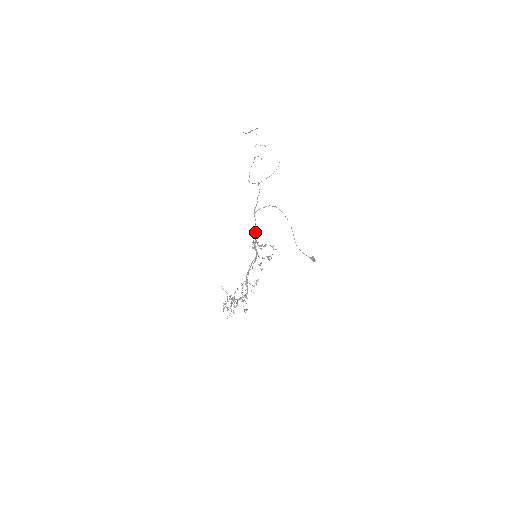
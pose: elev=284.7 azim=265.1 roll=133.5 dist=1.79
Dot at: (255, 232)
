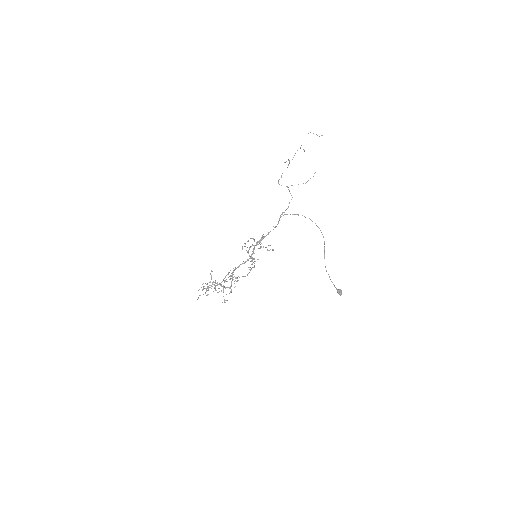
Dot at: (268, 234)
